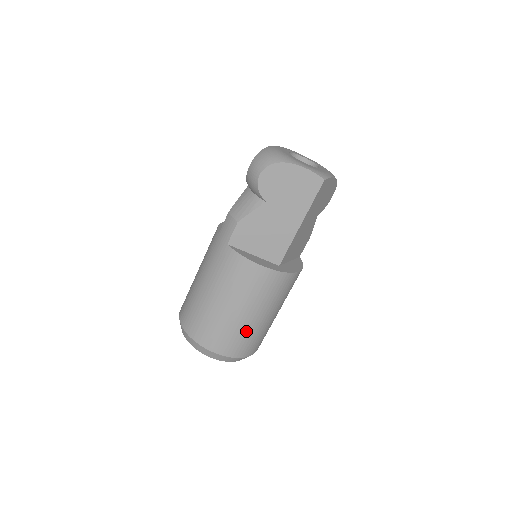
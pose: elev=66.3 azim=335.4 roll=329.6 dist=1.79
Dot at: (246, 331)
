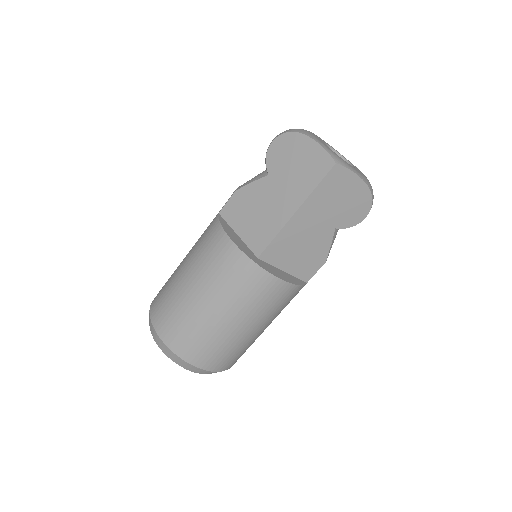
Dot at: (194, 321)
